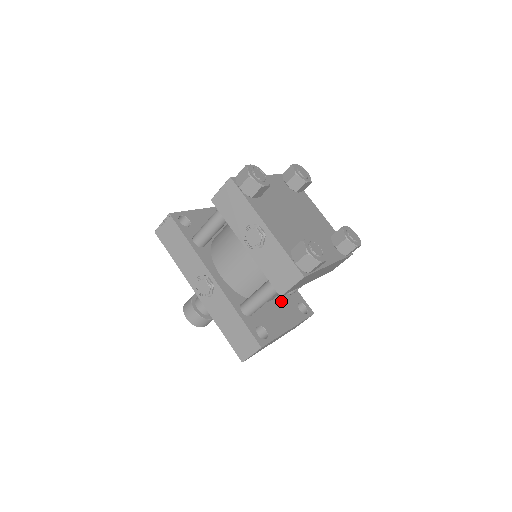
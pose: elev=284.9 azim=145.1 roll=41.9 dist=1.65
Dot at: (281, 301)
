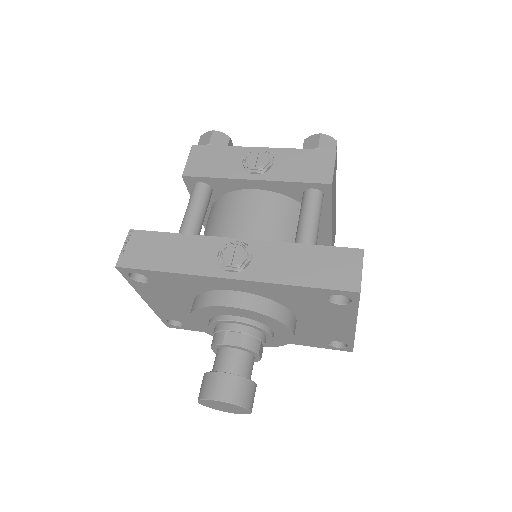
Dot at: occluded
